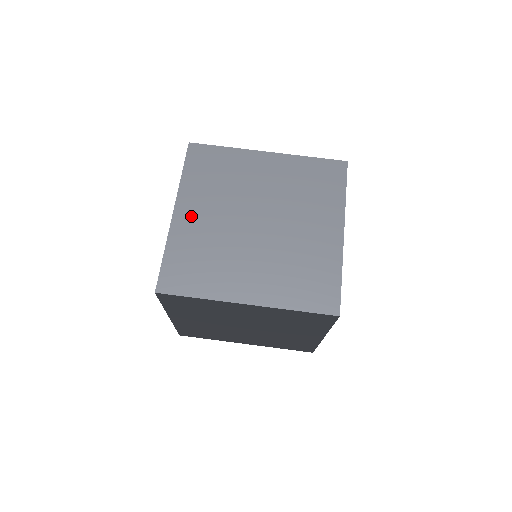
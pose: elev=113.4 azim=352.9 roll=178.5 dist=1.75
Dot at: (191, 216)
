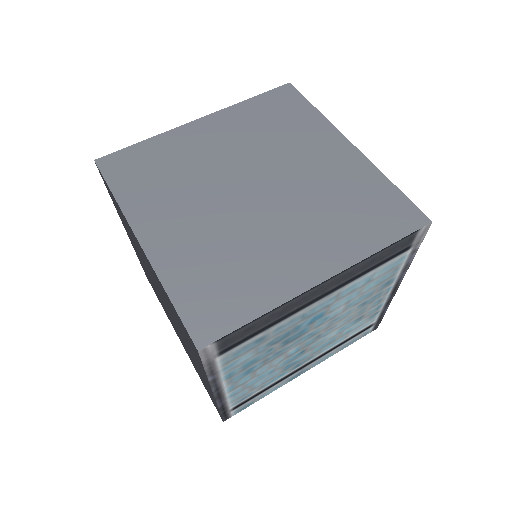
Dot at: (206, 133)
